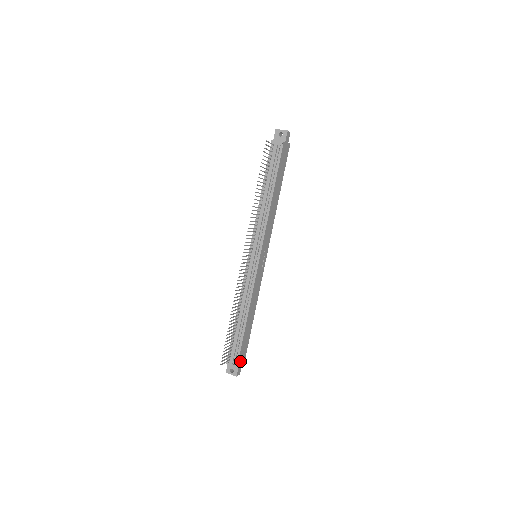
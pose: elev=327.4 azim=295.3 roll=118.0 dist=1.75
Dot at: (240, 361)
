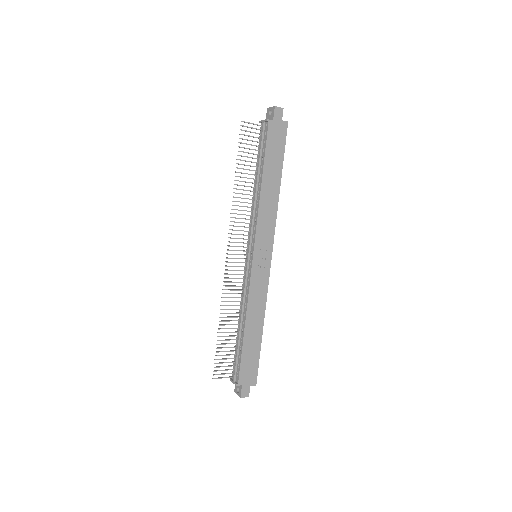
Dot at: (244, 380)
